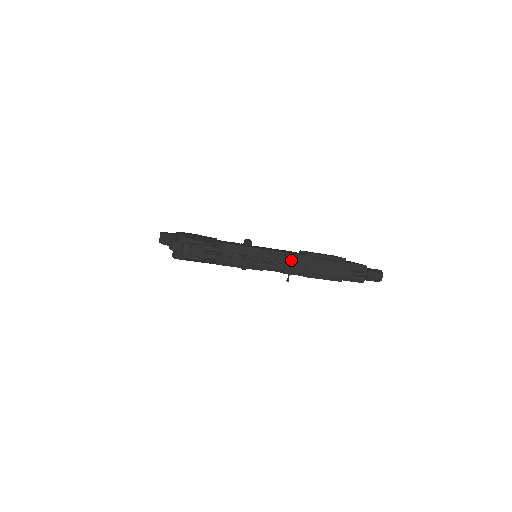
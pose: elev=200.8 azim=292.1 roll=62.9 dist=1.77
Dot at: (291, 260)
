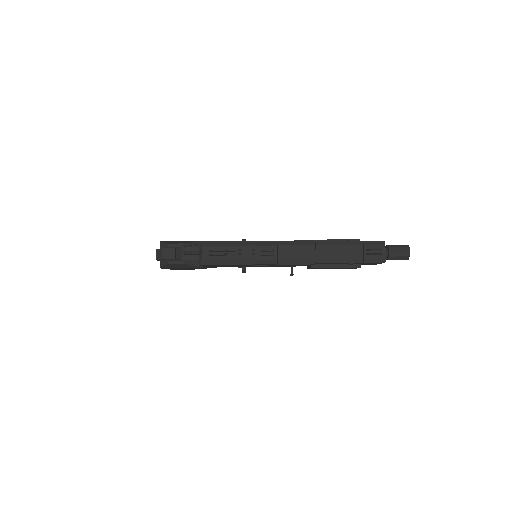
Dot at: (284, 248)
